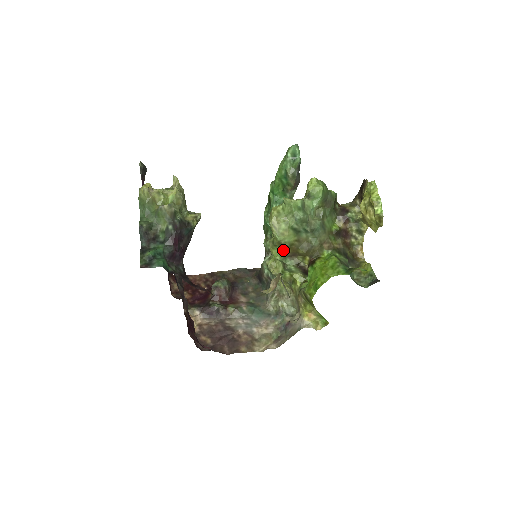
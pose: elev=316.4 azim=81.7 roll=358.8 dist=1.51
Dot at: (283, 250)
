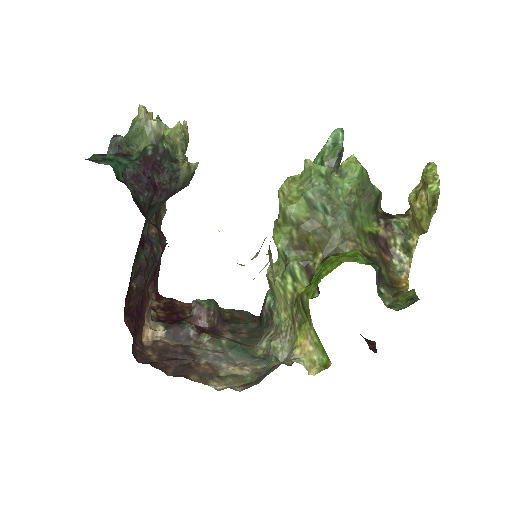
Dot at: (288, 233)
